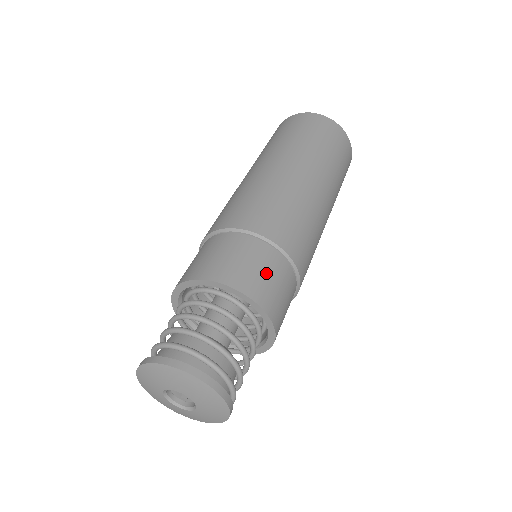
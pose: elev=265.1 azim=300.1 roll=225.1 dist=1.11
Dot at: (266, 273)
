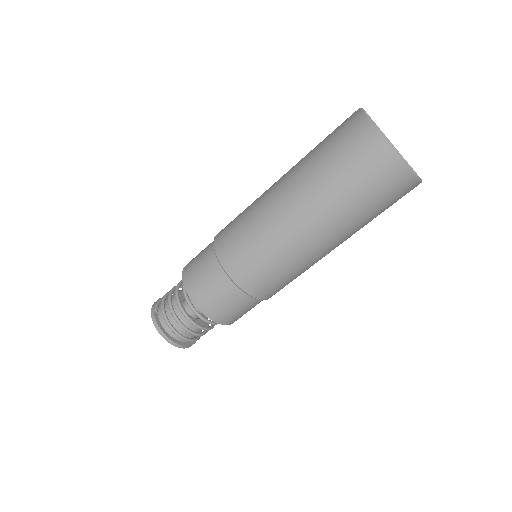
Dot at: (240, 311)
